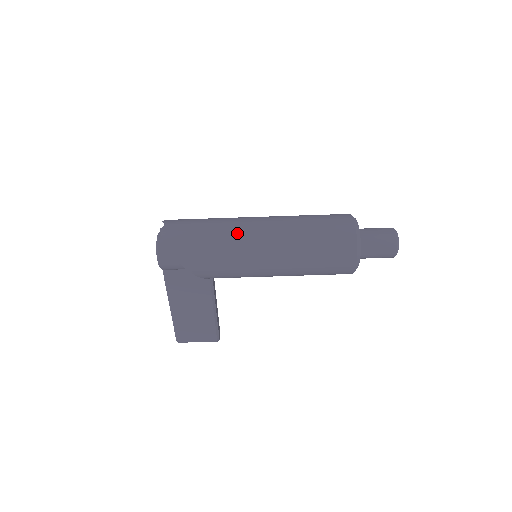
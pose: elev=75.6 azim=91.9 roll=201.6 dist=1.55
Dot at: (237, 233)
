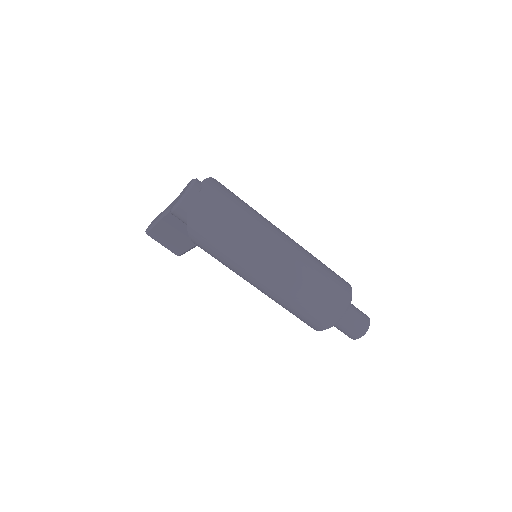
Dot at: (254, 250)
